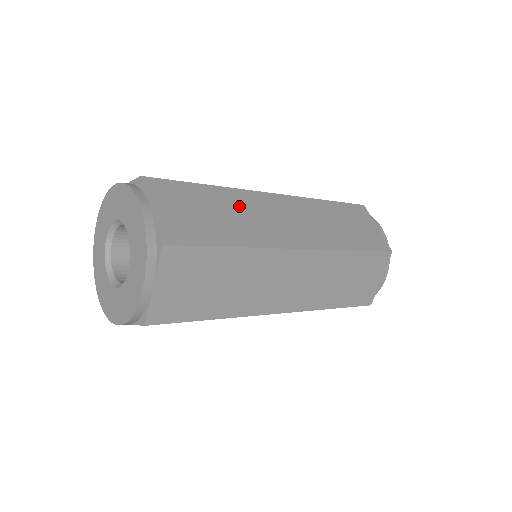
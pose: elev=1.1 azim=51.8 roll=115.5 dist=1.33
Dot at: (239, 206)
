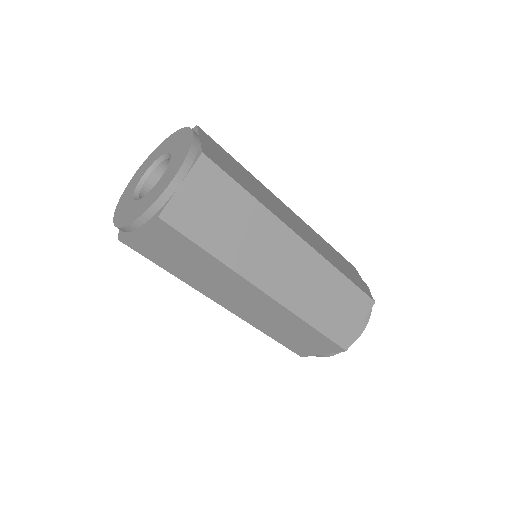
Dot at: (261, 188)
